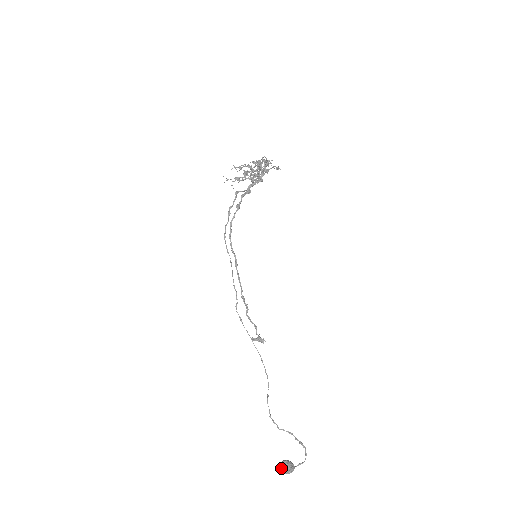
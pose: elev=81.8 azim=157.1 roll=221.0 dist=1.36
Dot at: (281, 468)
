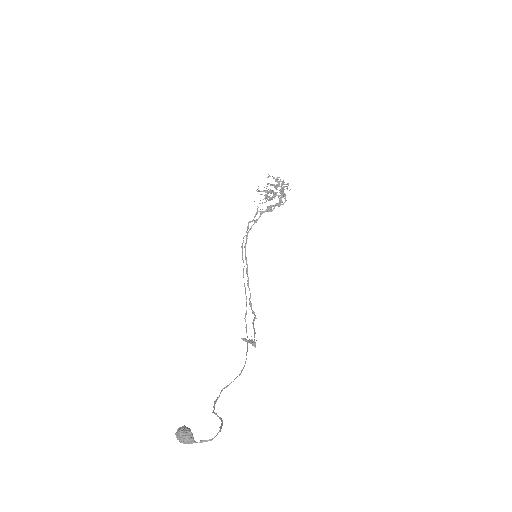
Dot at: (177, 432)
